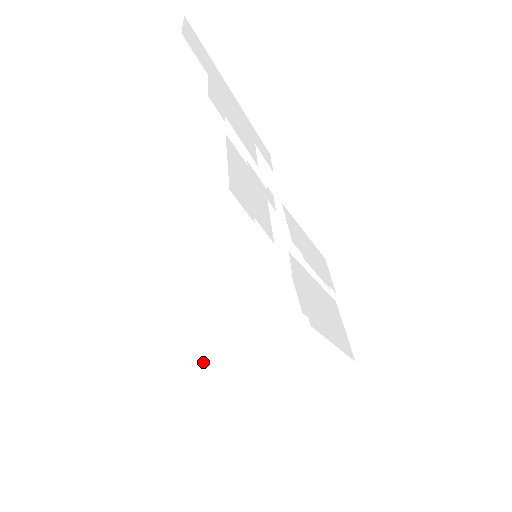
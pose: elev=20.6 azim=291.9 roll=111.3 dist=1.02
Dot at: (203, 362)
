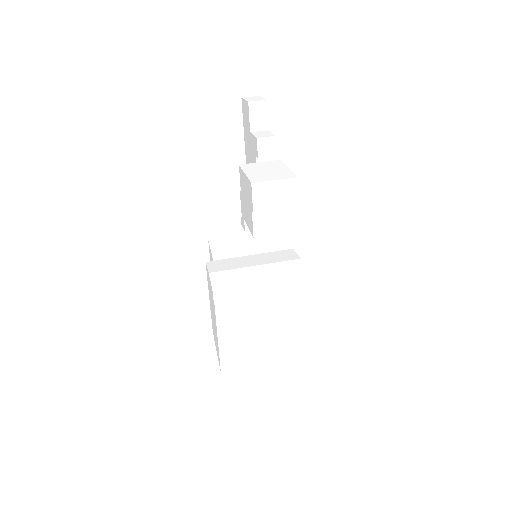
Dot at: (223, 300)
